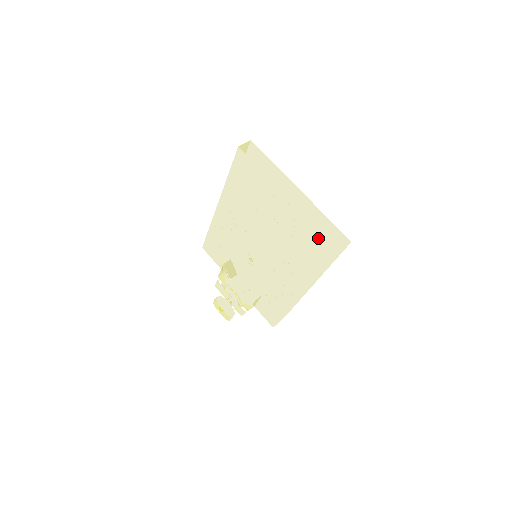
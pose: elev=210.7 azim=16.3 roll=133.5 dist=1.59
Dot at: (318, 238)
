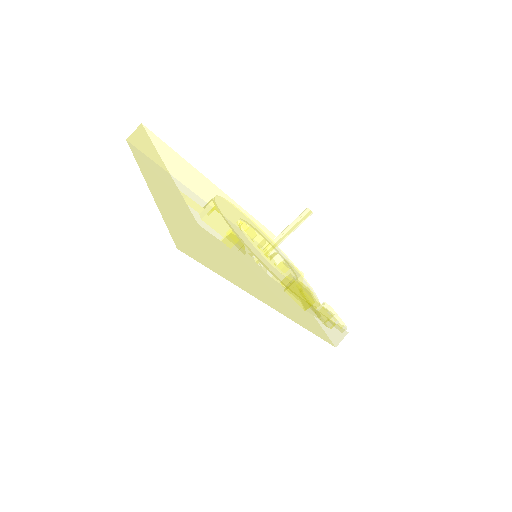
Dot at: occluded
